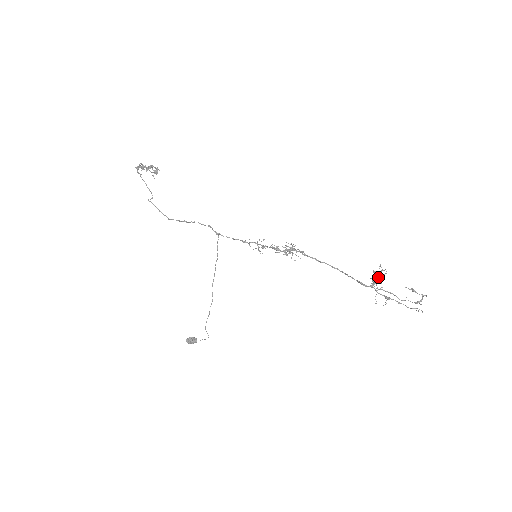
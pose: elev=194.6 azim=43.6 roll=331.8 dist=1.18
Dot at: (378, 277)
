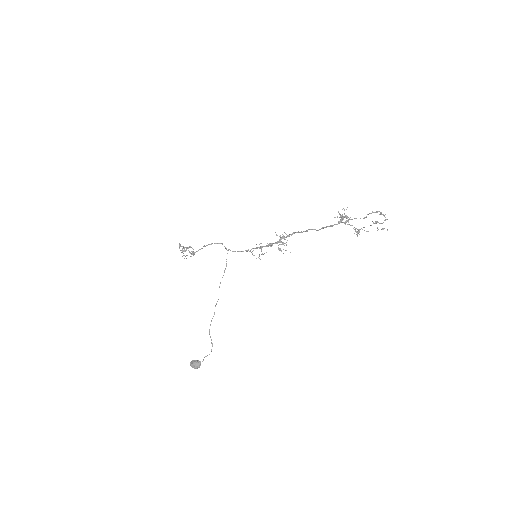
Dot at: (344, 216)
